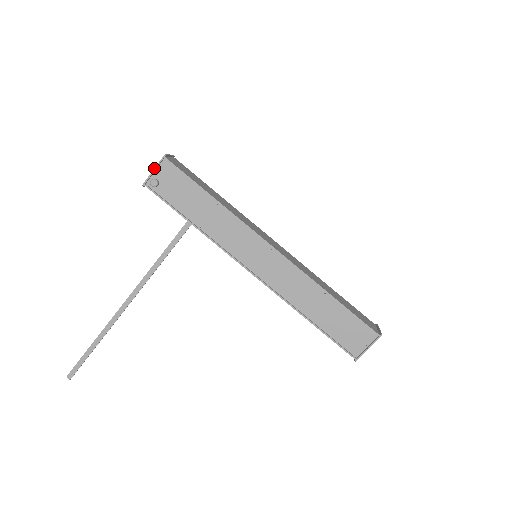
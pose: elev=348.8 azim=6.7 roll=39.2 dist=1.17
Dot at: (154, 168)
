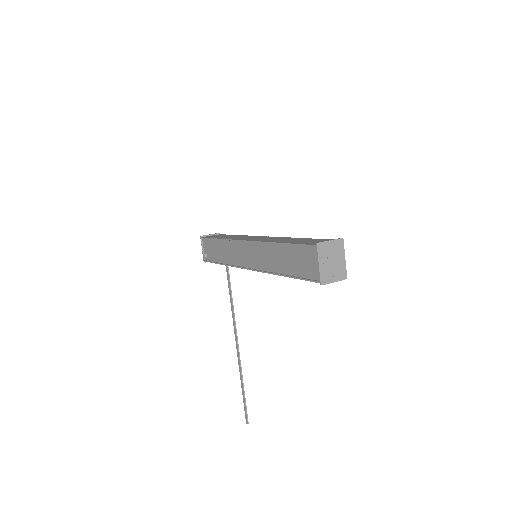
Dot at: (202, 248)
